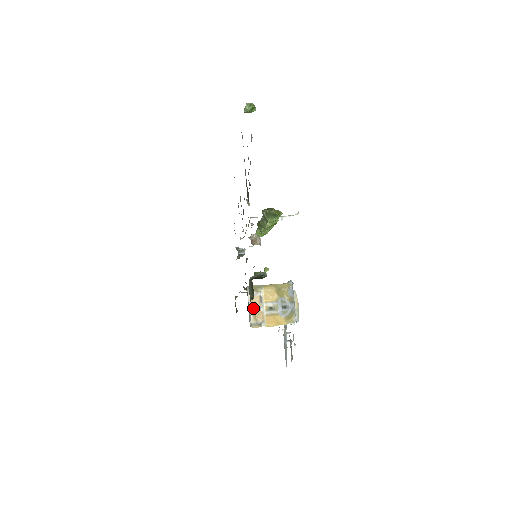
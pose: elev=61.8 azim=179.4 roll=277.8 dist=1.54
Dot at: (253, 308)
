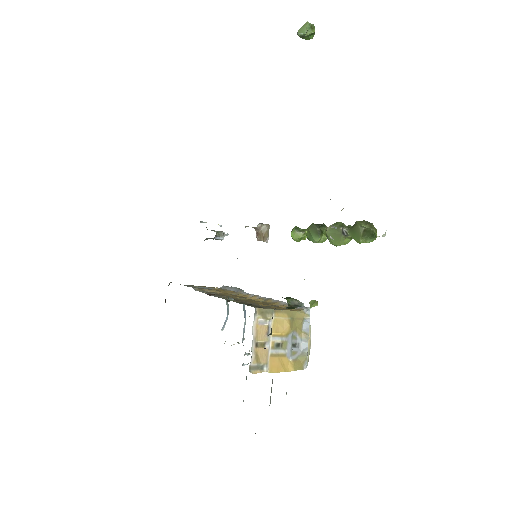
Dot at: (256, 343)
